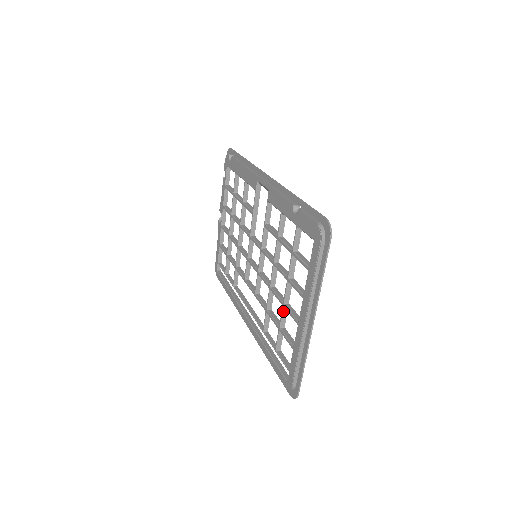
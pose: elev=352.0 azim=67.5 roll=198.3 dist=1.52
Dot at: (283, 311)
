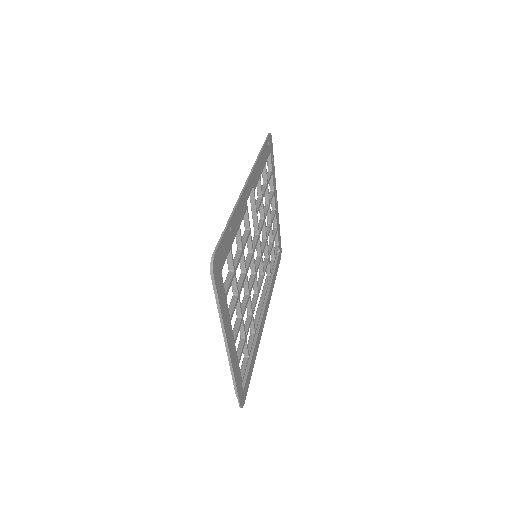
Dot at: occluded
